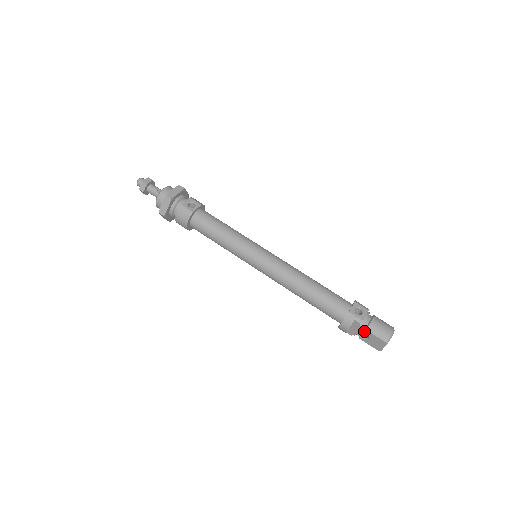
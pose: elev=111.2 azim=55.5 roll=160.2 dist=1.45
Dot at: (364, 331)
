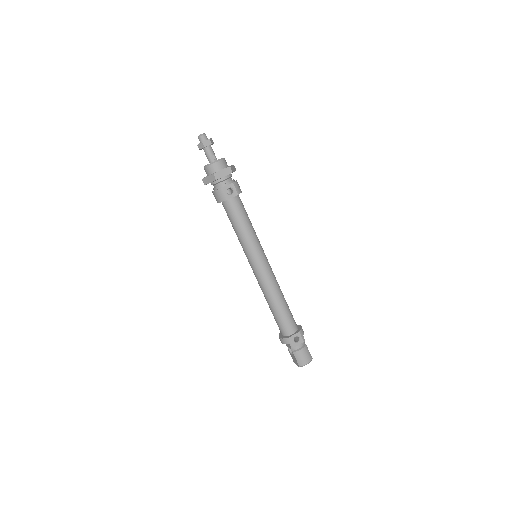
Dot at: occluded
